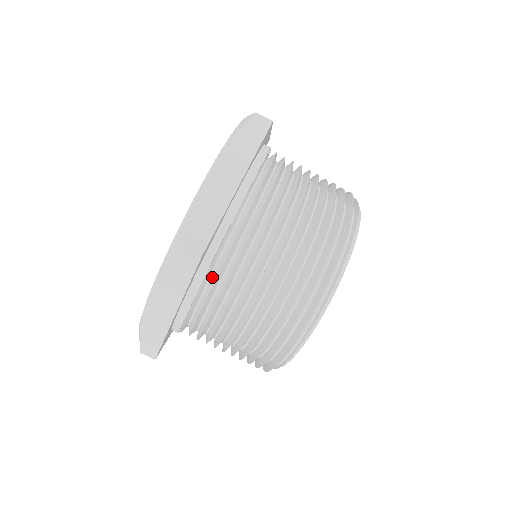
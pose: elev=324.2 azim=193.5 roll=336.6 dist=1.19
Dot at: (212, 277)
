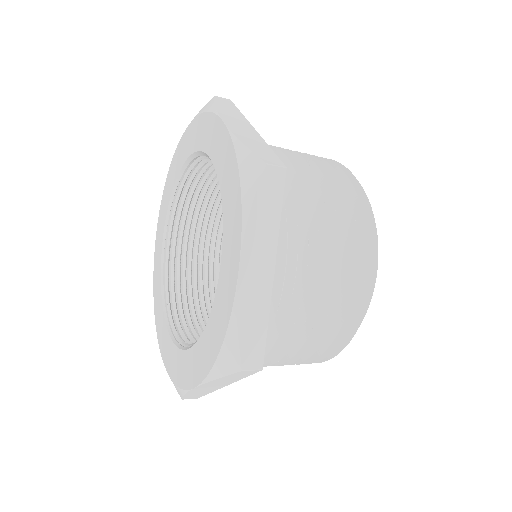
Dot at: occluded
